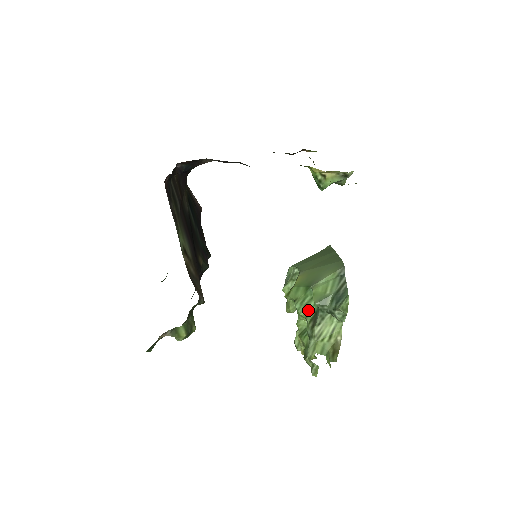
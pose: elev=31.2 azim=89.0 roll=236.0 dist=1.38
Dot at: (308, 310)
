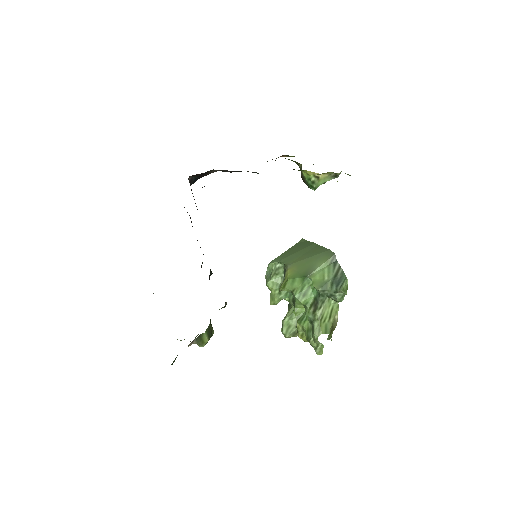
Dot at: (307, 297)
